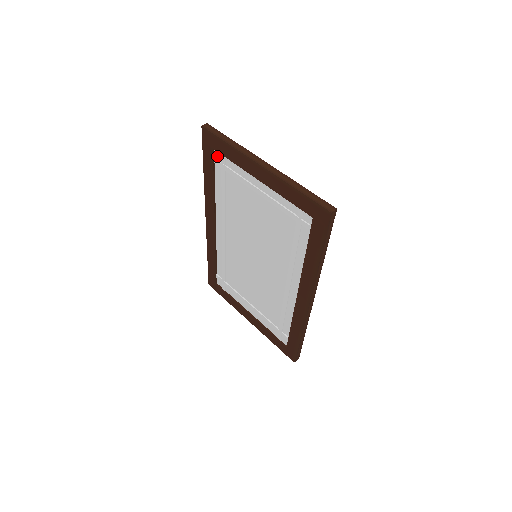
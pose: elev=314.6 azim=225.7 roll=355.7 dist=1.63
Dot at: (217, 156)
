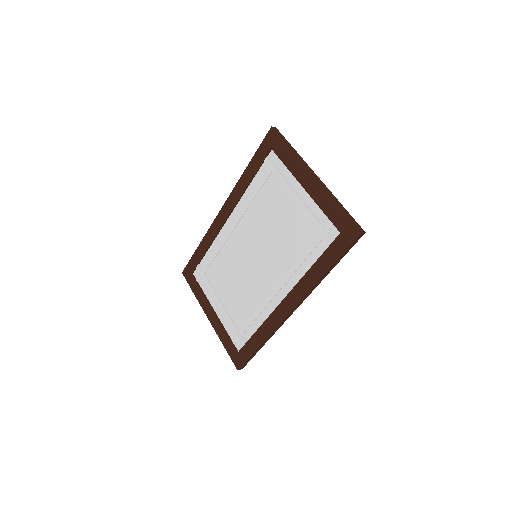
Dot at: (271, 156)
